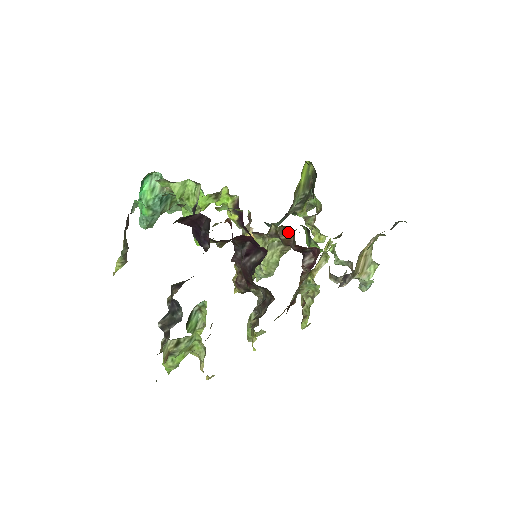
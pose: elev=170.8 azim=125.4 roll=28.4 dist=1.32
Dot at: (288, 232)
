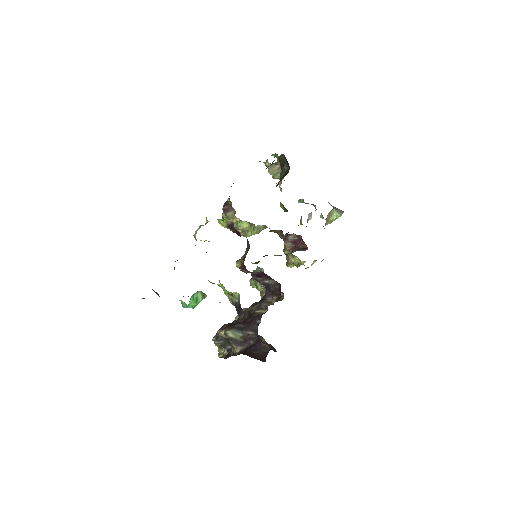
Dot at: (276, 230)
